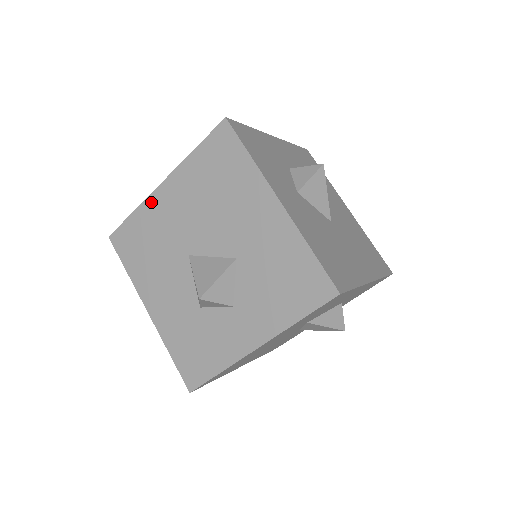
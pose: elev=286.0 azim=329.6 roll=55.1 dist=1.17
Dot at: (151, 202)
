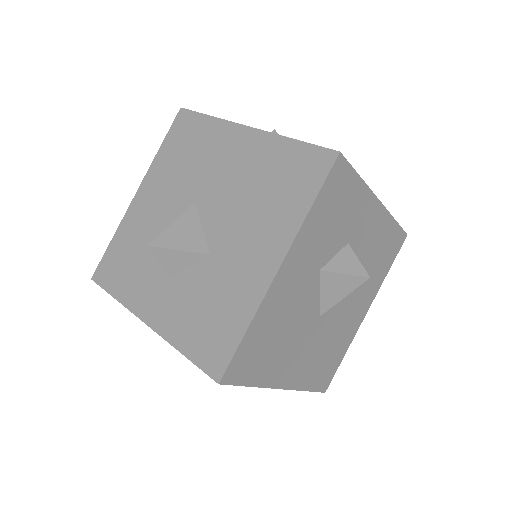
Dot at: (227, 128)
